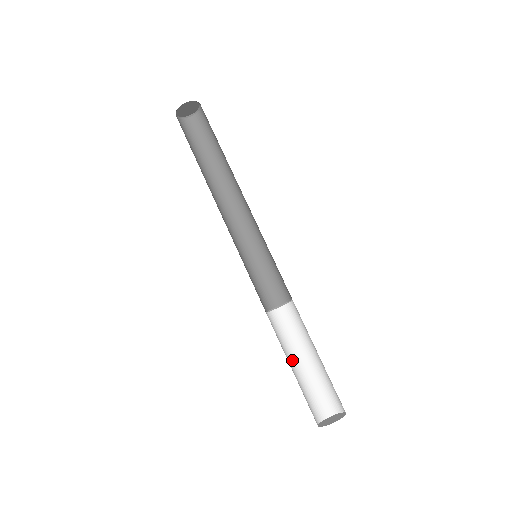
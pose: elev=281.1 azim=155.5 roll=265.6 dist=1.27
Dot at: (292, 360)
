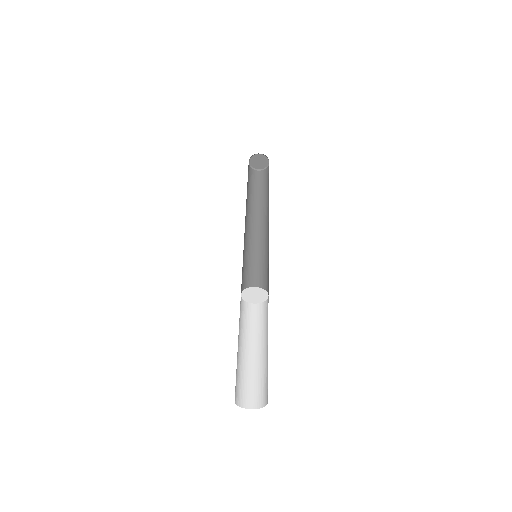
Dot at: (256, 346)
